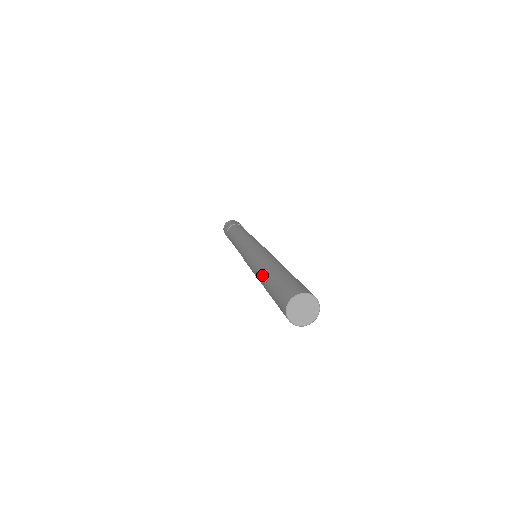
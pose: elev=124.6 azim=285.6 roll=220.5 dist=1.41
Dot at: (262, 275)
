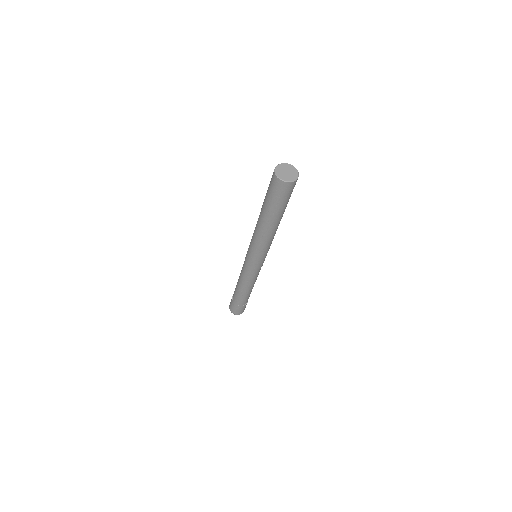
Dot at: (259, 216)
